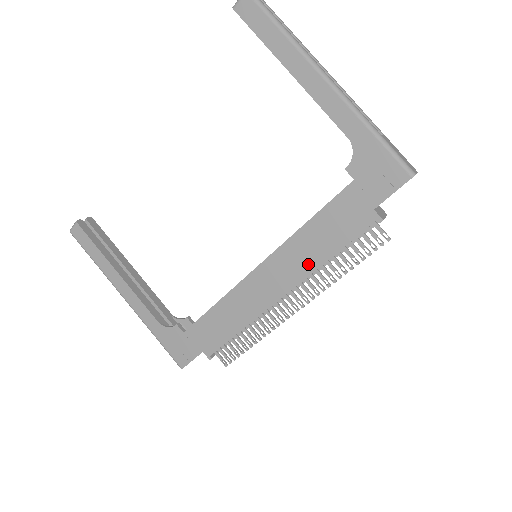
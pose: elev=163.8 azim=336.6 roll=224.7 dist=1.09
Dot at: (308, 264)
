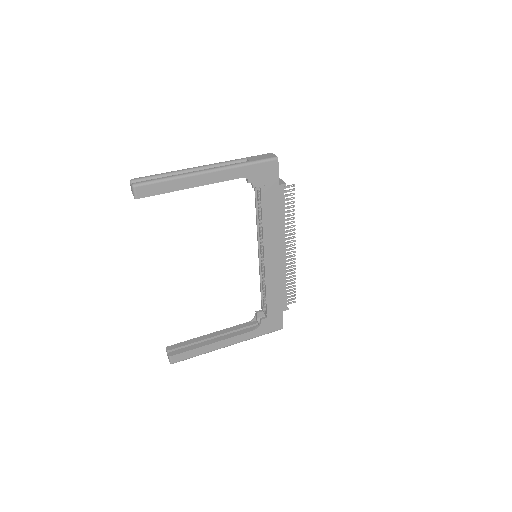
Dot at: (280, 231)
